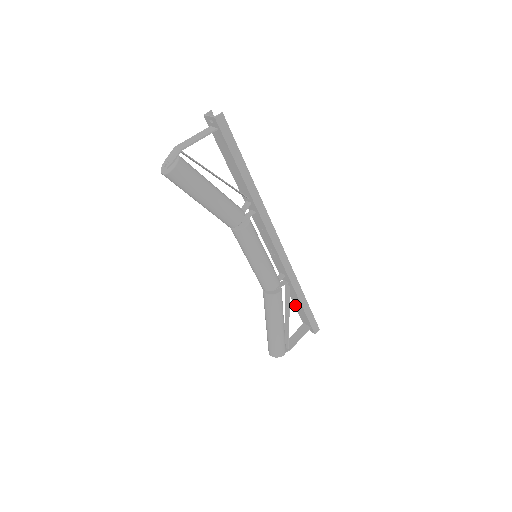
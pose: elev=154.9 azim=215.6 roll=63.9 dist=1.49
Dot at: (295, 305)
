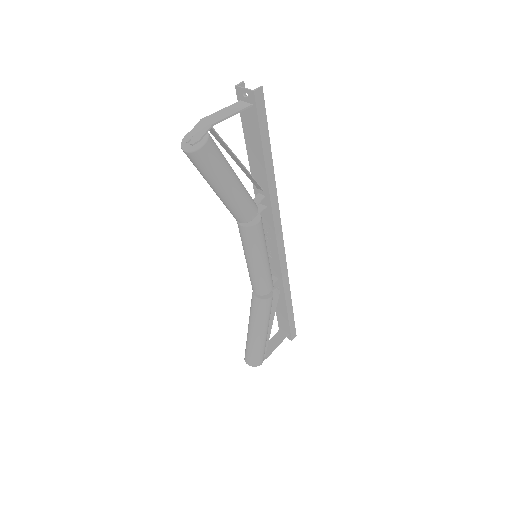
Dot at: (277, 310)
